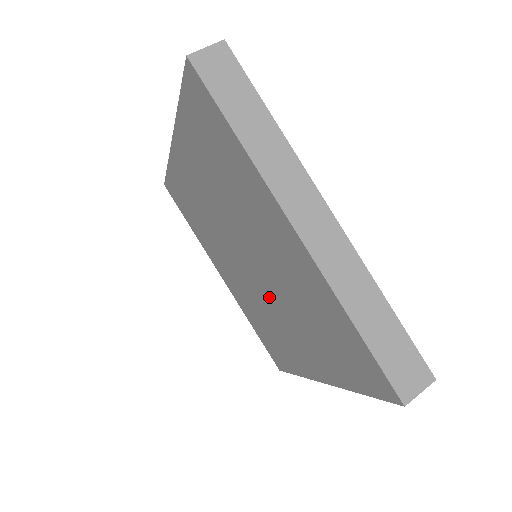
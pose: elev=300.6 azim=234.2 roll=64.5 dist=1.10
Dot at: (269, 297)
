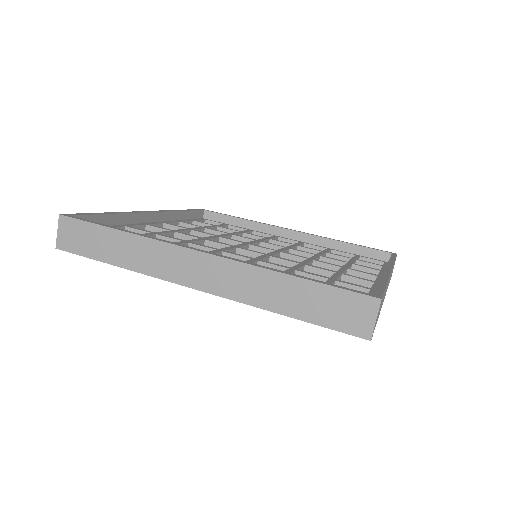
Dot at: occluded
